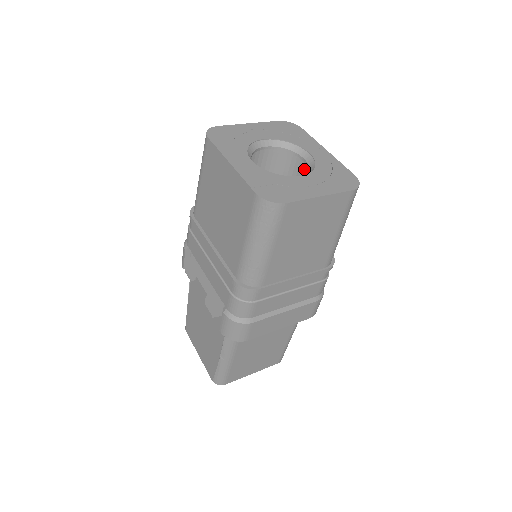
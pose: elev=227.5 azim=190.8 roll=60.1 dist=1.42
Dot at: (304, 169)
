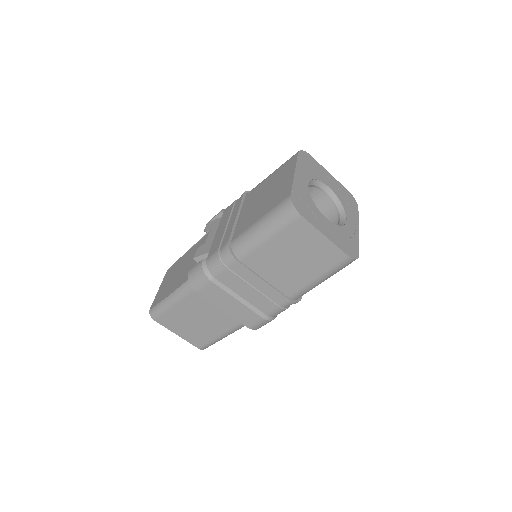
Dot at: occluded
